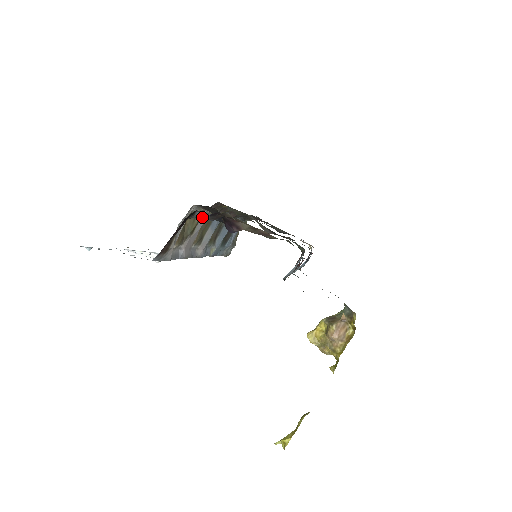
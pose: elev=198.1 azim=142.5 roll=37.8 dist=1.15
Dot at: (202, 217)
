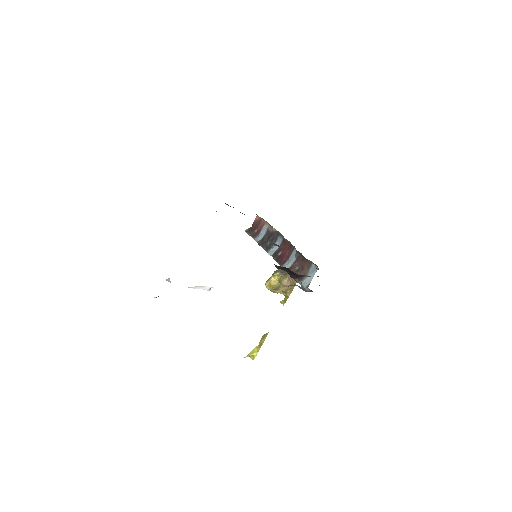
Dot at: occluded
